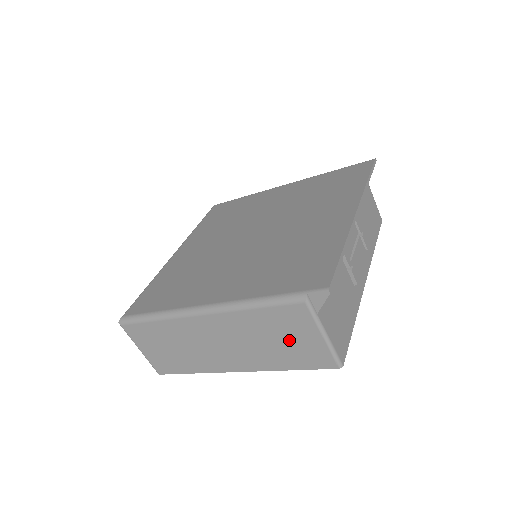
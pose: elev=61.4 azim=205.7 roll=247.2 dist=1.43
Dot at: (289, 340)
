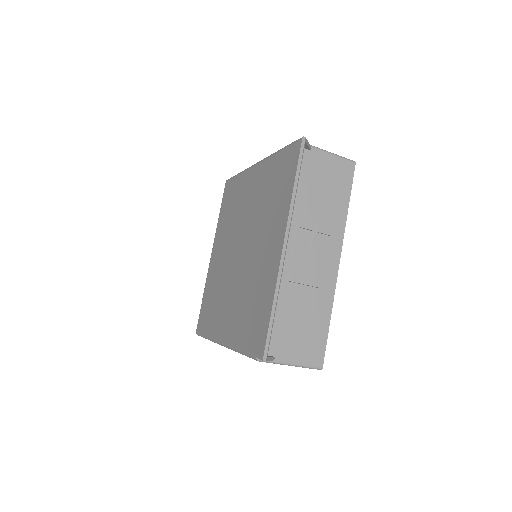
Dot at: occluded
